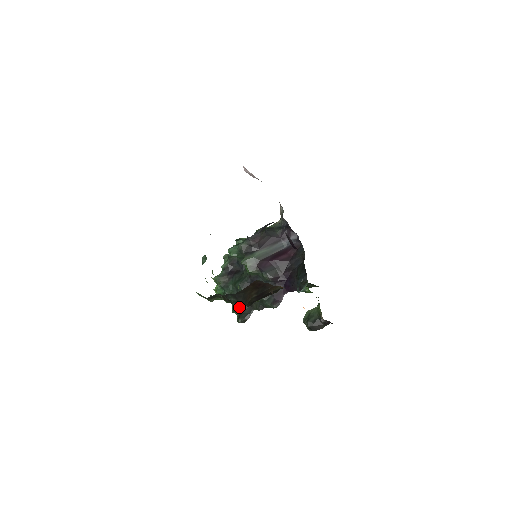
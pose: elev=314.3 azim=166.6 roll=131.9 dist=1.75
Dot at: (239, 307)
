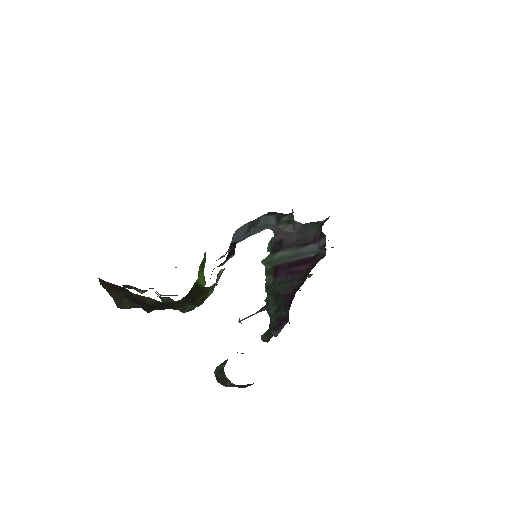
Dot at: (270, 320)
